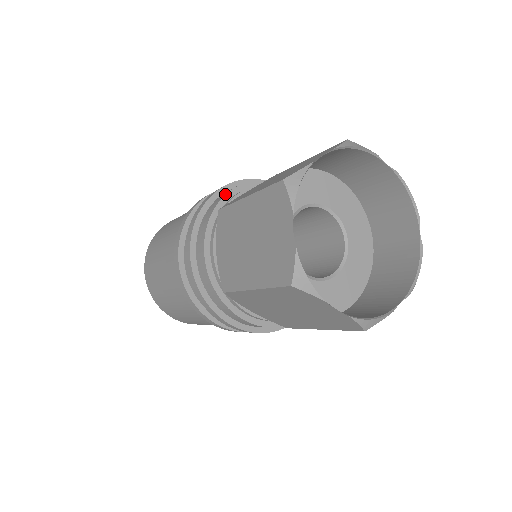
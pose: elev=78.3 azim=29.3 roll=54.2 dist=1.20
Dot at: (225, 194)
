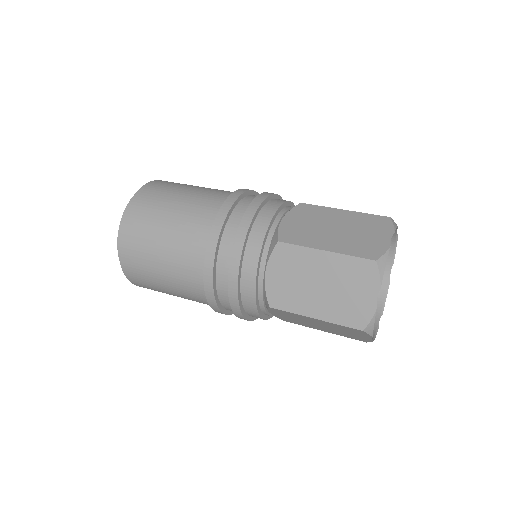
Dot at: (293, 203)
